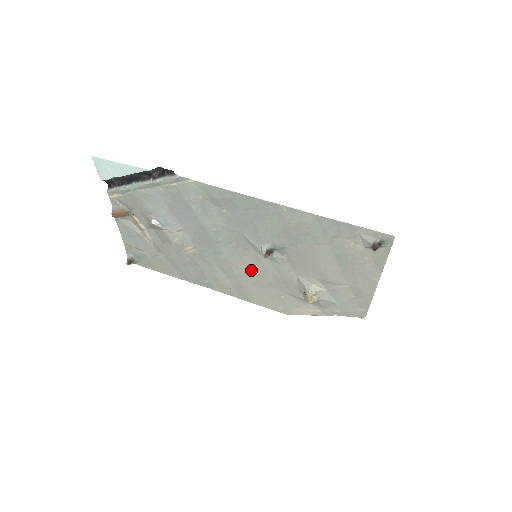
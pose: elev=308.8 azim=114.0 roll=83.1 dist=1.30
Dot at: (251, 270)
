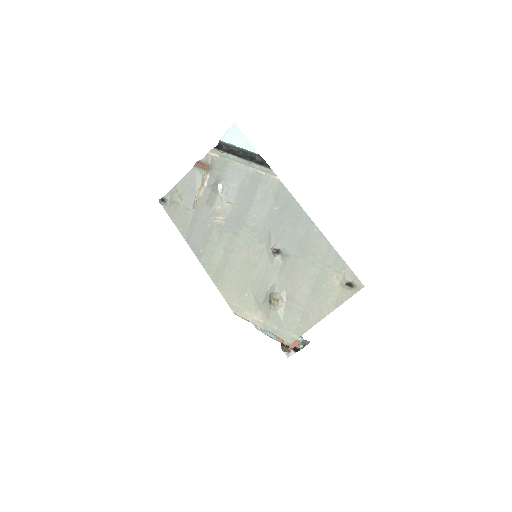
Dot at: (247, 260)
